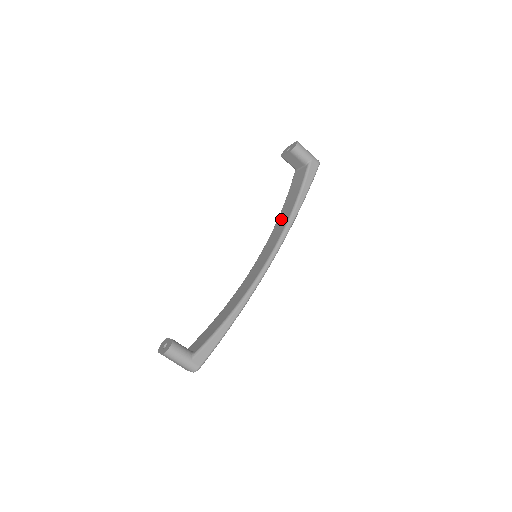
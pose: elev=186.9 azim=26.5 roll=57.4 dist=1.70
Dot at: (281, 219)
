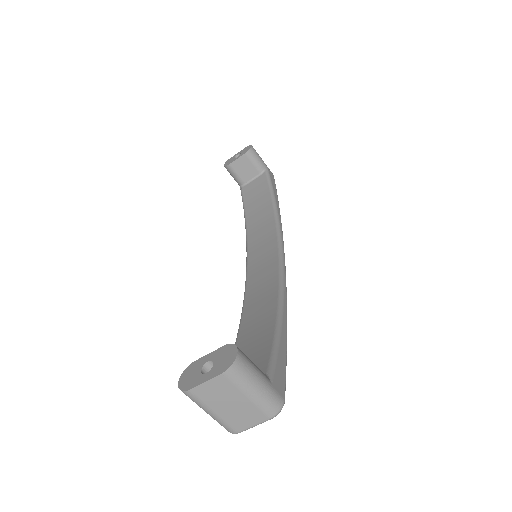
Dot at: (257, 225)
